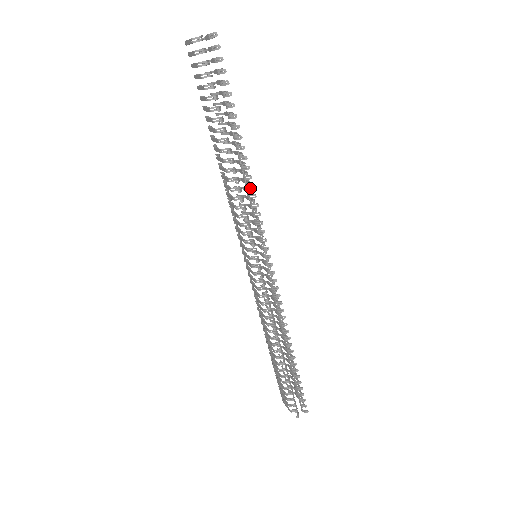
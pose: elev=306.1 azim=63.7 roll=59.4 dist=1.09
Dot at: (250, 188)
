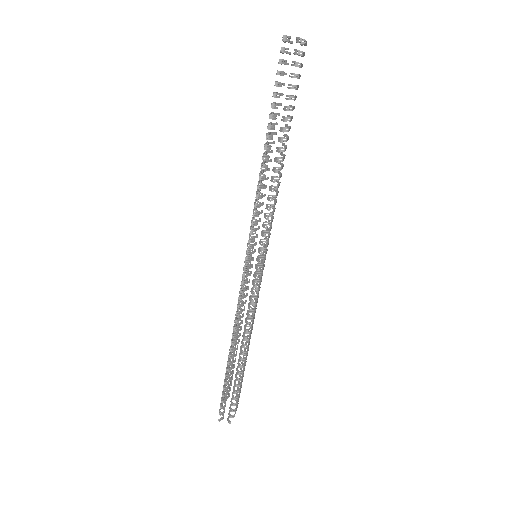
Dot at: (271, 190)
